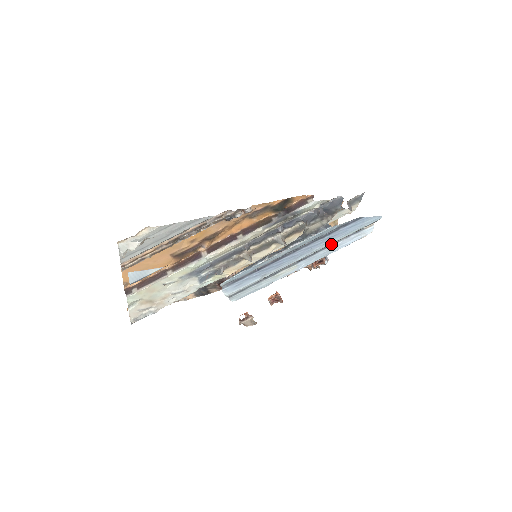
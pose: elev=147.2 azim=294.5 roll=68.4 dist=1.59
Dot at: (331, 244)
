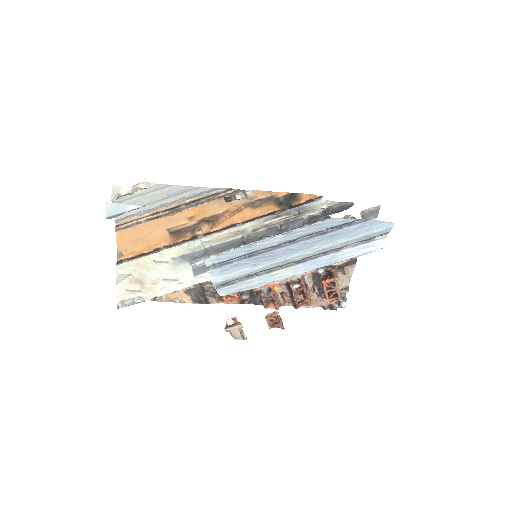
Dot at: (335, 250)
